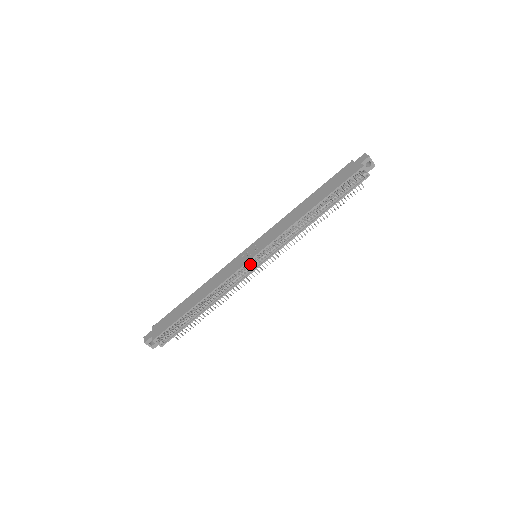
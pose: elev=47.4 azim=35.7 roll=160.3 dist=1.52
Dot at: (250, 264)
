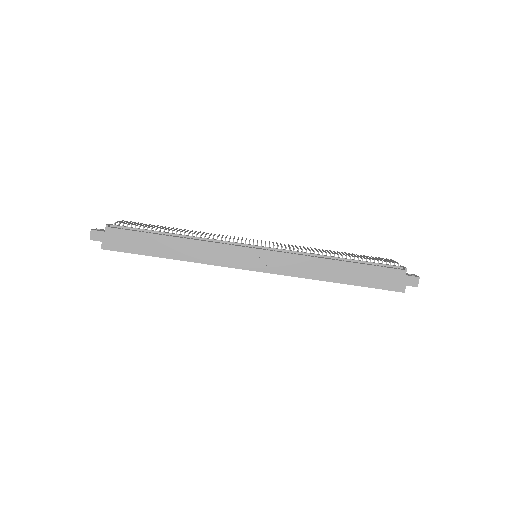
Dot at: occluded
